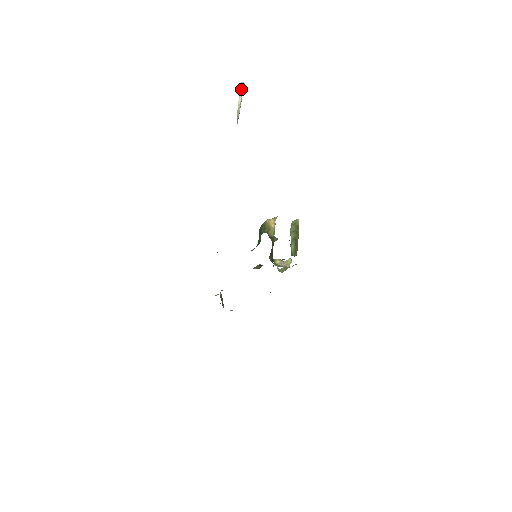
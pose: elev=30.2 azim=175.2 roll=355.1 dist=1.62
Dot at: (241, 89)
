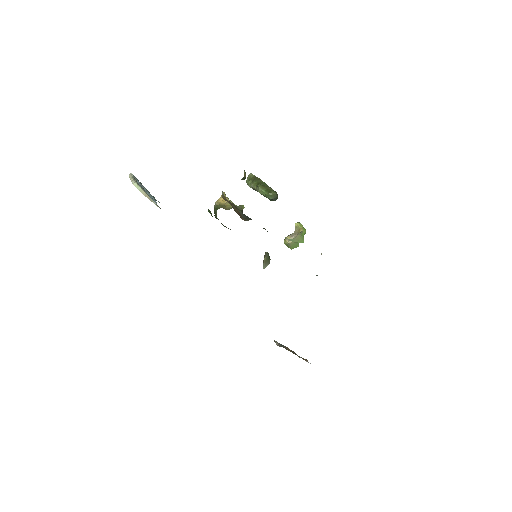
Dot at: (130, 177)
